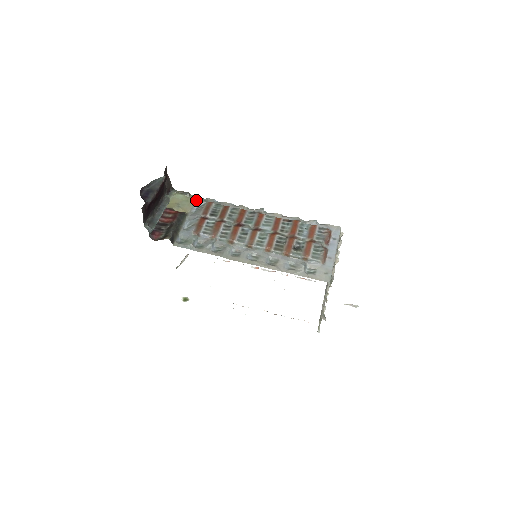
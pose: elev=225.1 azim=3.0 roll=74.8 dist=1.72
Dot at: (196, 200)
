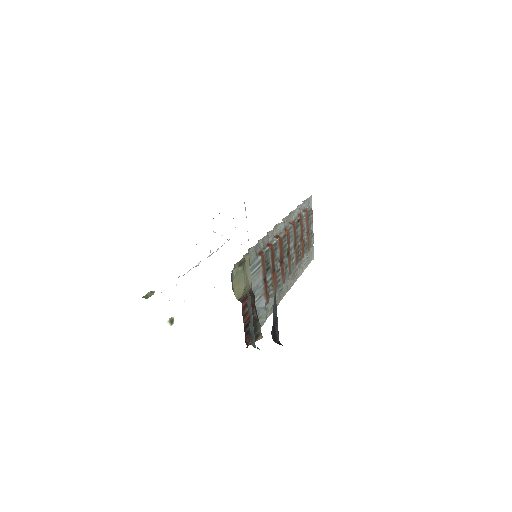
Dot at: (249, 261)
